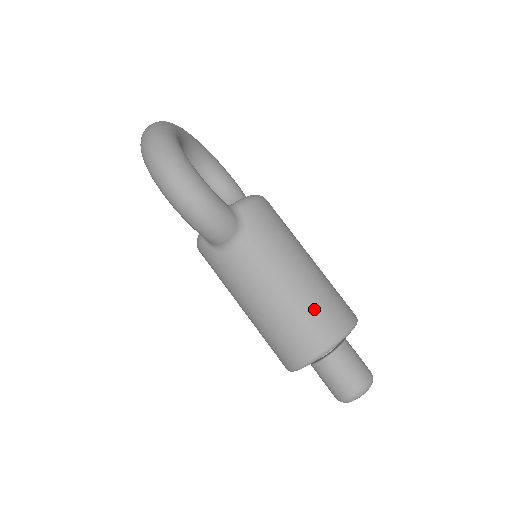
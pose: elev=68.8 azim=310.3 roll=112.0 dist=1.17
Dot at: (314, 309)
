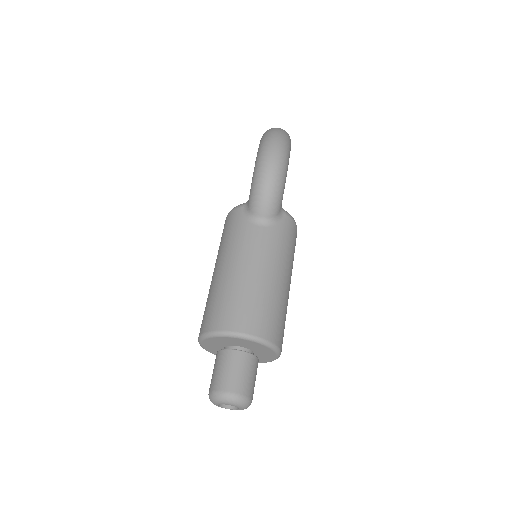
Dot at: (269, 306)
